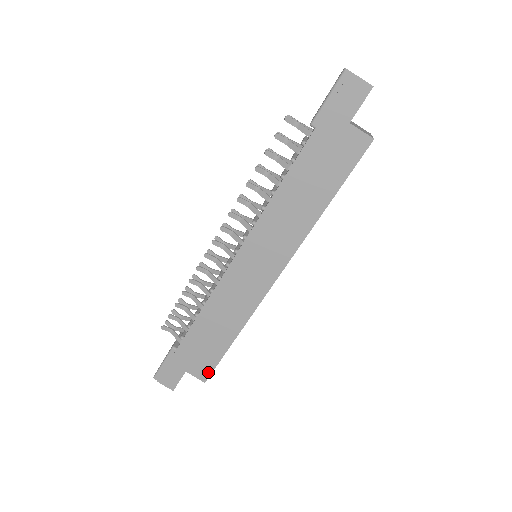
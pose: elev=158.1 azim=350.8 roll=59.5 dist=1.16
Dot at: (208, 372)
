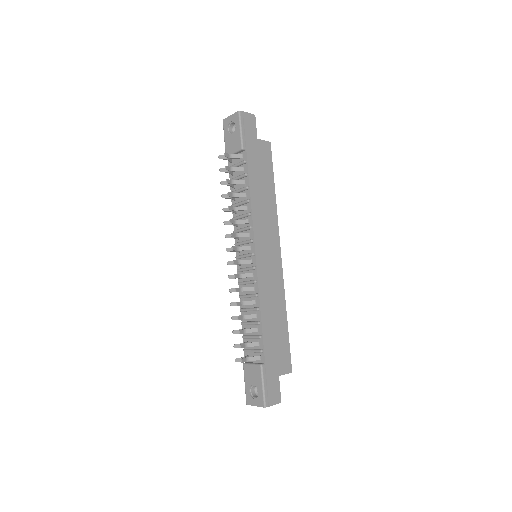
Dot at: (289, 361)
